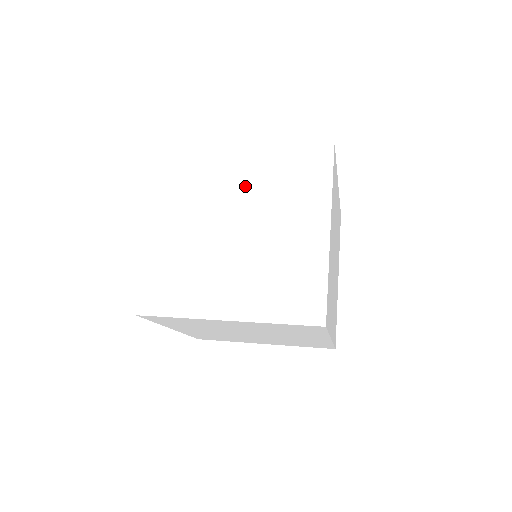
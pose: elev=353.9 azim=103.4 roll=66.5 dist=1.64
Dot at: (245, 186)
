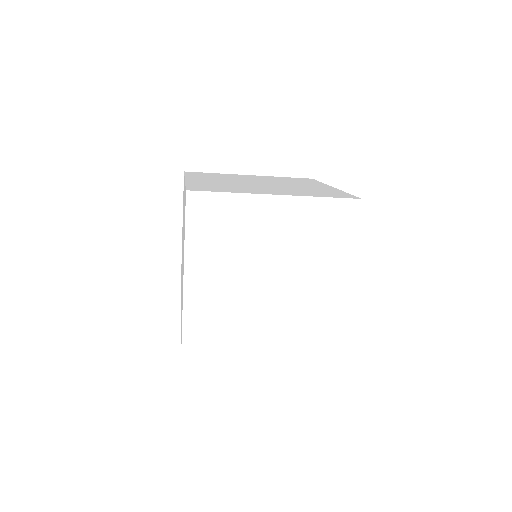
Dot at: (259, 179)
